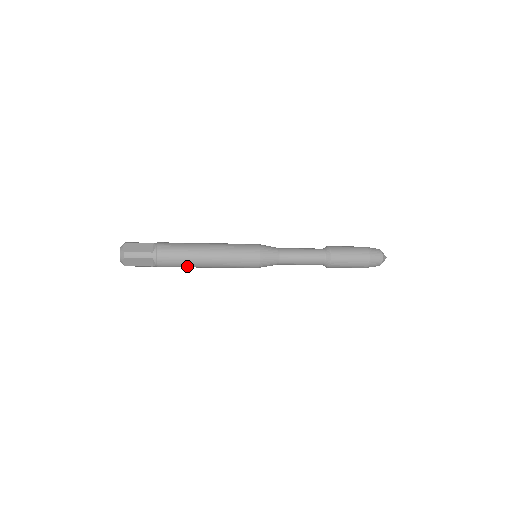
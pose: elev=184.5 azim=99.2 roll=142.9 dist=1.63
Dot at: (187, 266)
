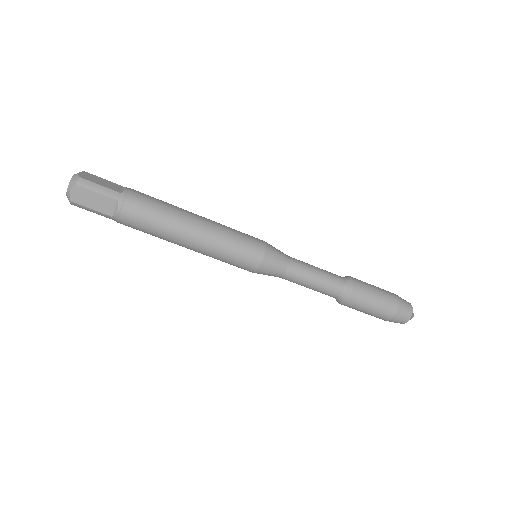
Dot at: (161, 232)
